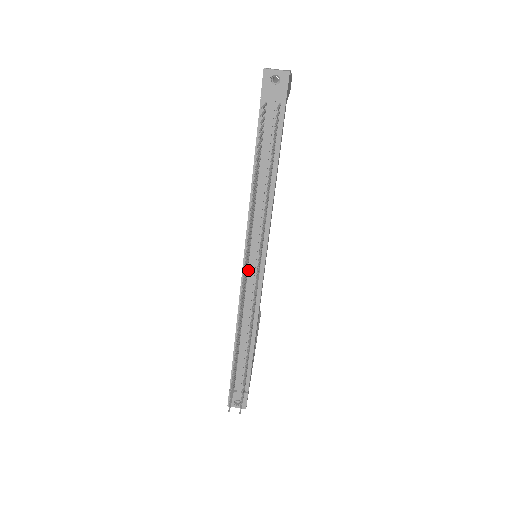
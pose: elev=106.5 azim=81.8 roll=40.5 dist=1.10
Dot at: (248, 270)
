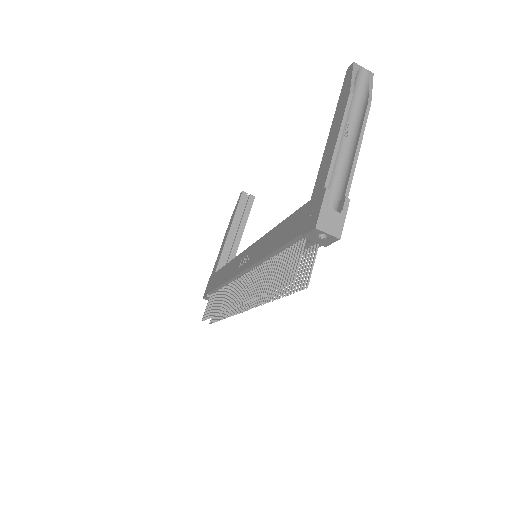
Dot at: (244, 275)
